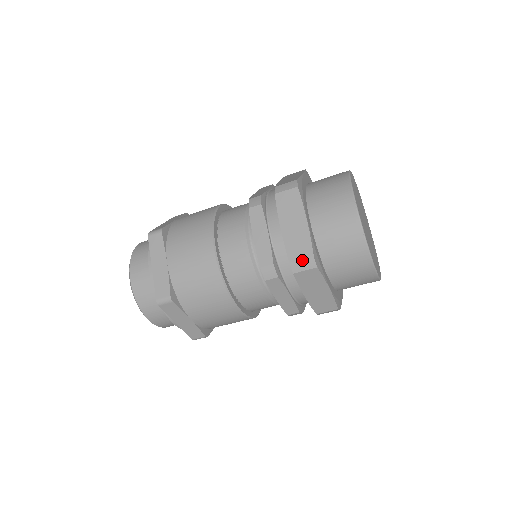
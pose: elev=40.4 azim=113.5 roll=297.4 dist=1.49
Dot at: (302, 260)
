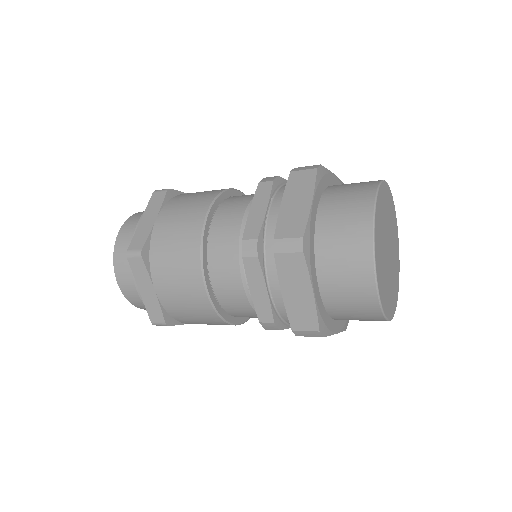
Dot at: (306, 331)
